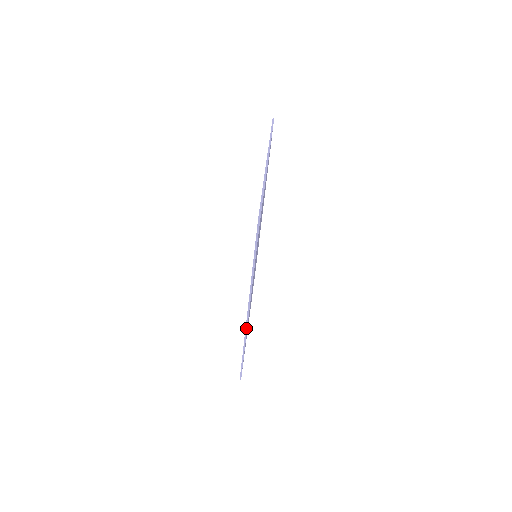
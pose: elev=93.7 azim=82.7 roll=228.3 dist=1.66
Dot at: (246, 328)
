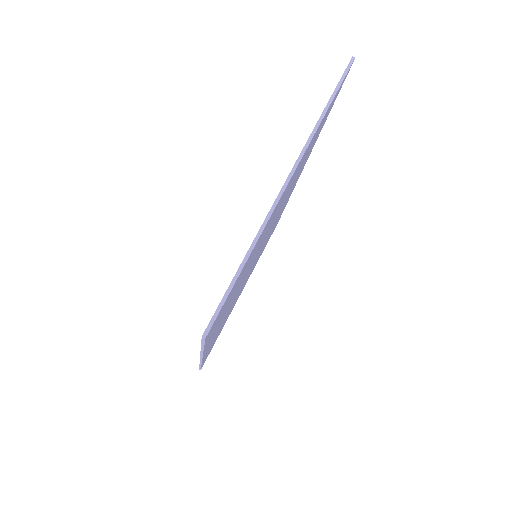
Dot at: (200, 362)
